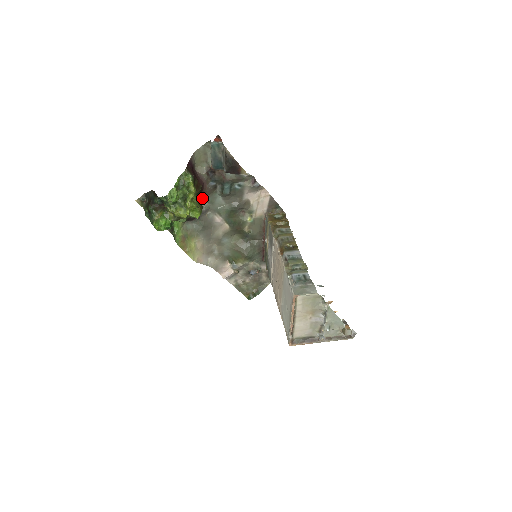
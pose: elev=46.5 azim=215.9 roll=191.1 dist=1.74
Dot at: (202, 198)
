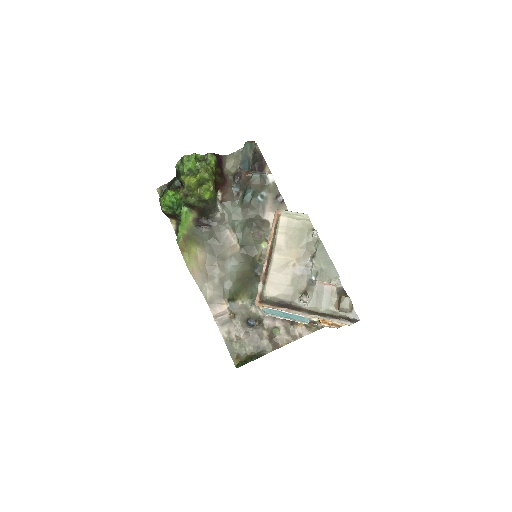
Dot at: (221, 202)
